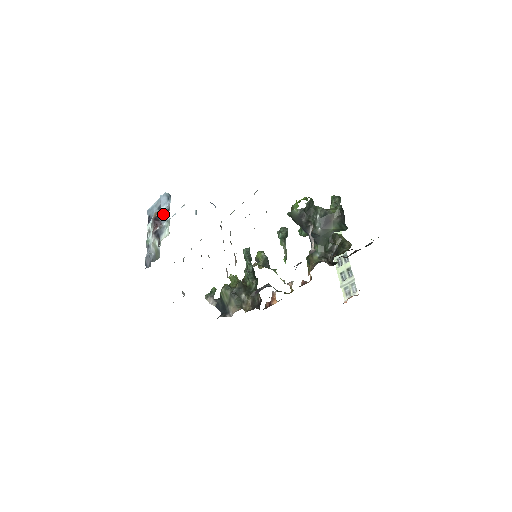
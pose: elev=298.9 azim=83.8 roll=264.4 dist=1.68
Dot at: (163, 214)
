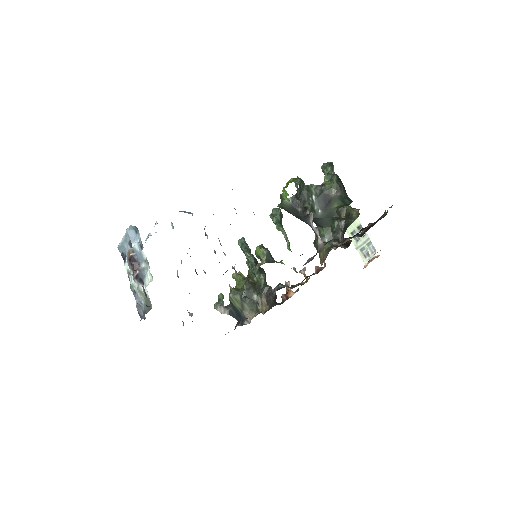
Dot at: (137, 253)
